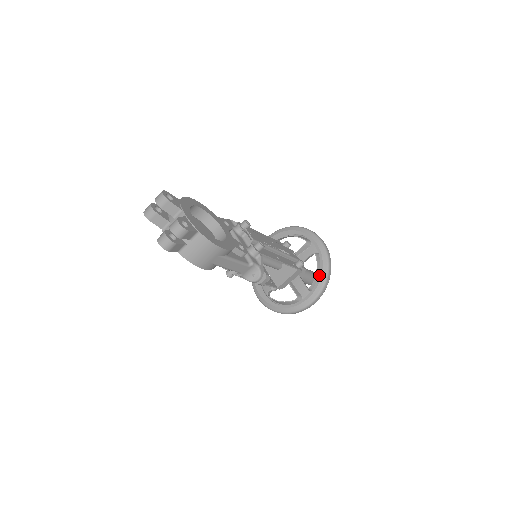
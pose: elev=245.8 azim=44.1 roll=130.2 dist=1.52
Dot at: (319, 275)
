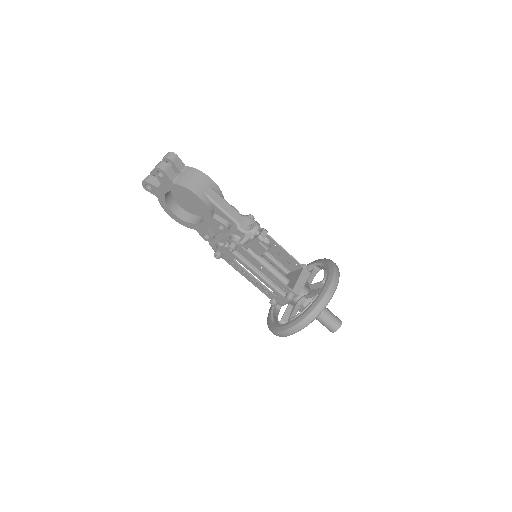
Dot at: occluded
